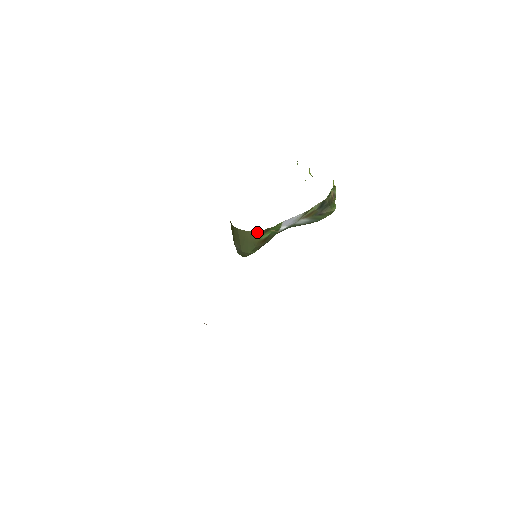
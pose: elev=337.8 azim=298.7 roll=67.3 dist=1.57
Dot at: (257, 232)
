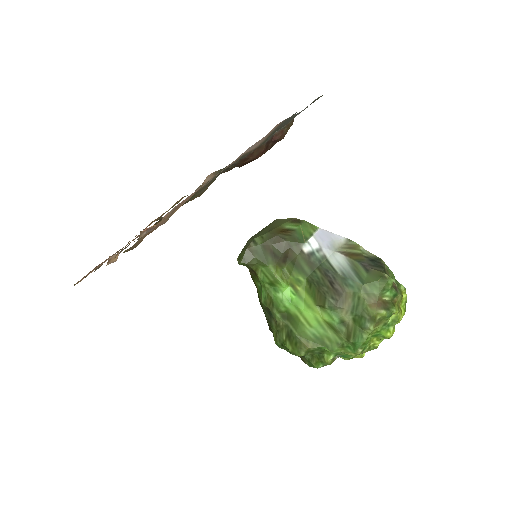
Dot at: (285, 220)
